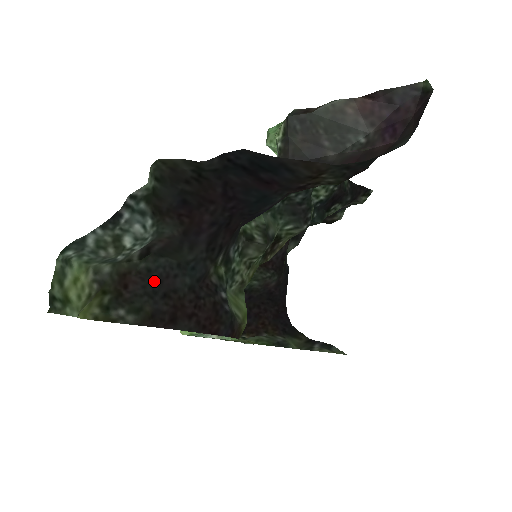
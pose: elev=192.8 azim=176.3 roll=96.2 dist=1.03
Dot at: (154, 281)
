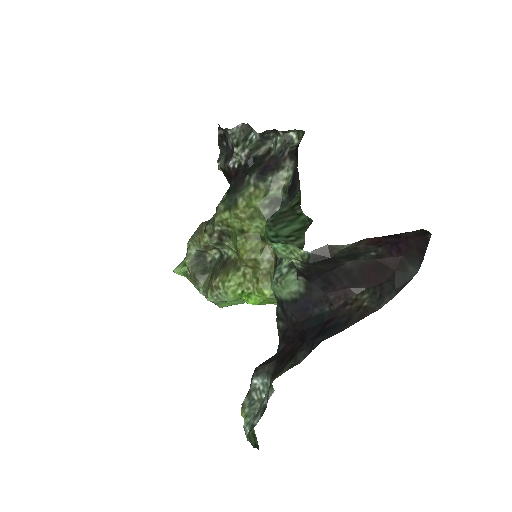
Dot at: occluded
